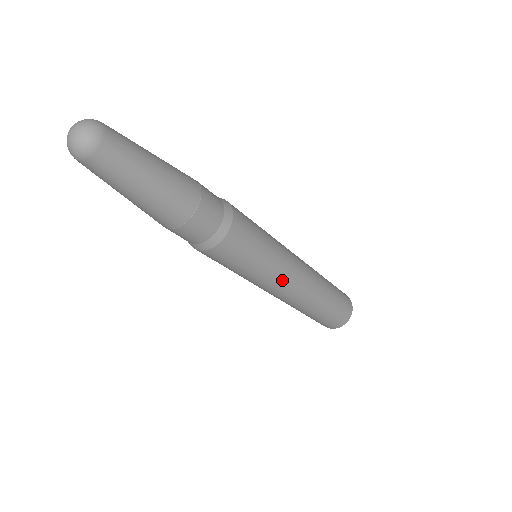
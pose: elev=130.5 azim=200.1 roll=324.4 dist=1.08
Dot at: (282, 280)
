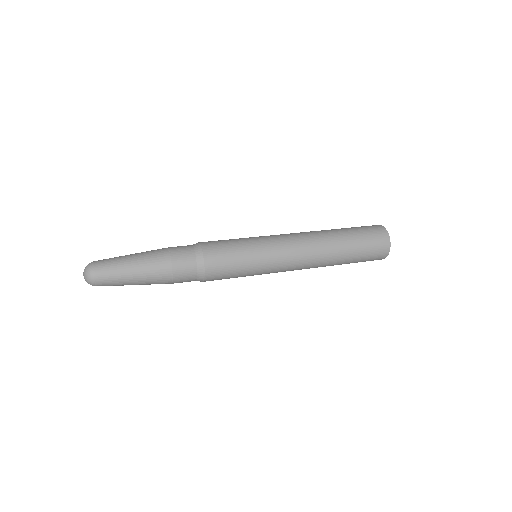
Dot at: (281, 255)
